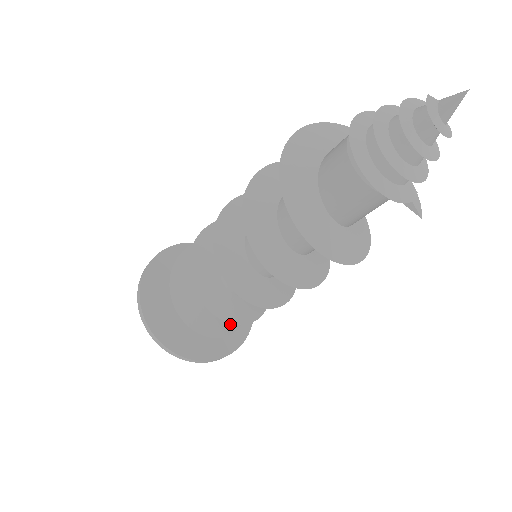
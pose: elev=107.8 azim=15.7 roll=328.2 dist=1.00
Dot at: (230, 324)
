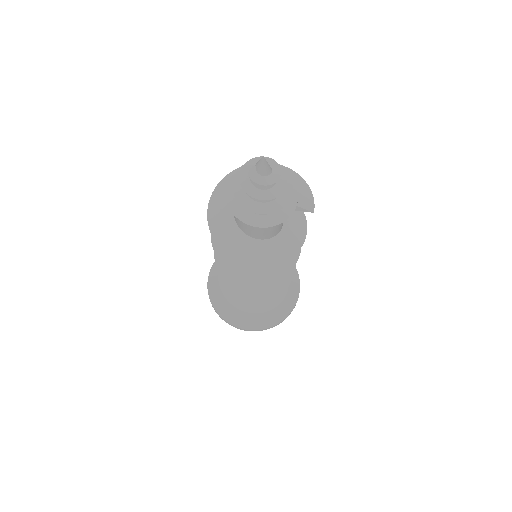
Dot at: occluded
